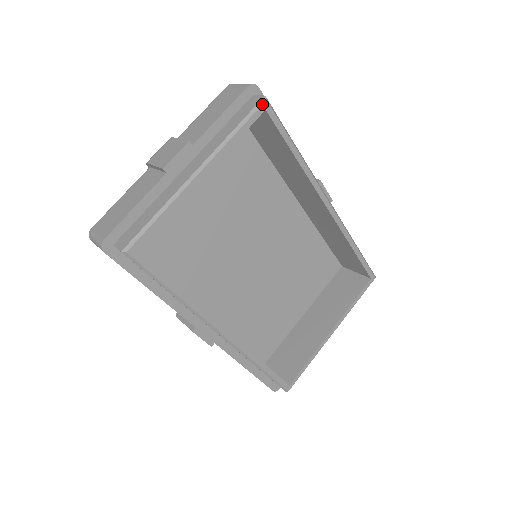
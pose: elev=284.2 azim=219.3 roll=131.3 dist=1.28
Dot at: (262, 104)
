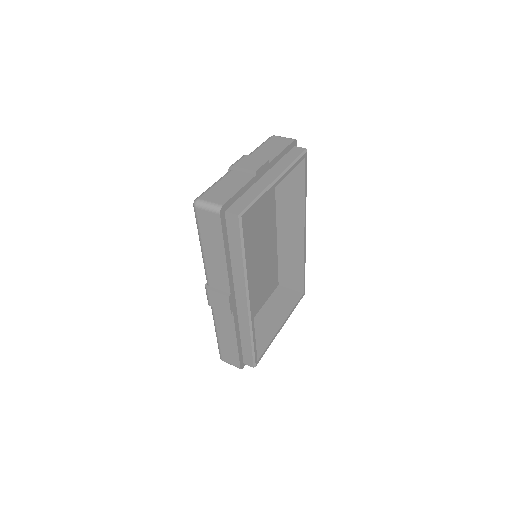
Dot at: (305, 152)
